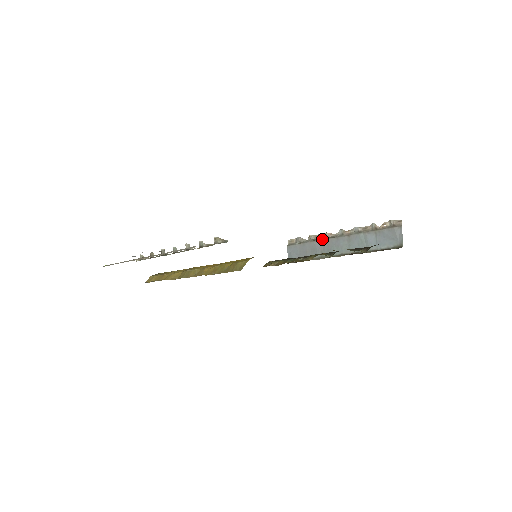
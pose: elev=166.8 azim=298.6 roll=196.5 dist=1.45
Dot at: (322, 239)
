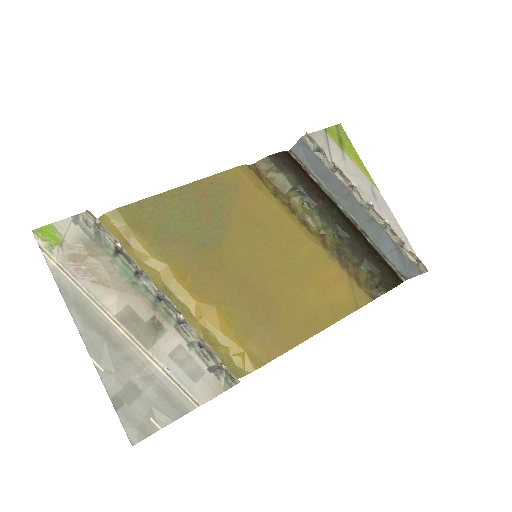
Dot at: (345, 186)
